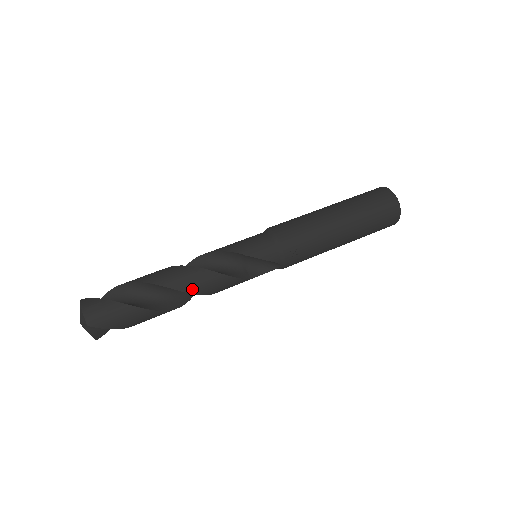
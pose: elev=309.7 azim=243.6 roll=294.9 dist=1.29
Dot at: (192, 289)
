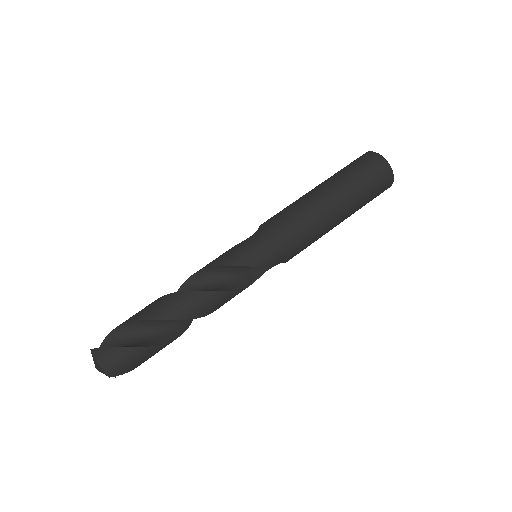
Dot at: (203, 313)
